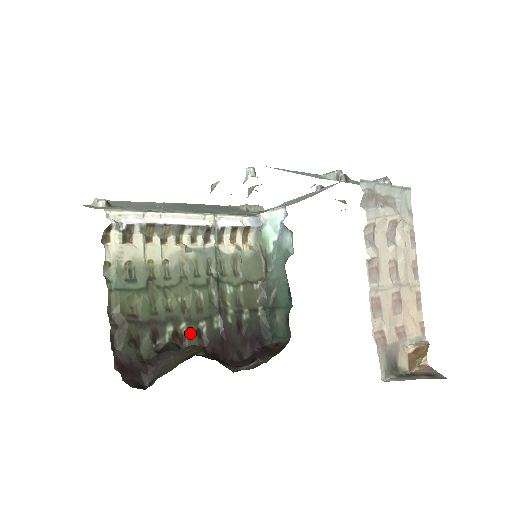
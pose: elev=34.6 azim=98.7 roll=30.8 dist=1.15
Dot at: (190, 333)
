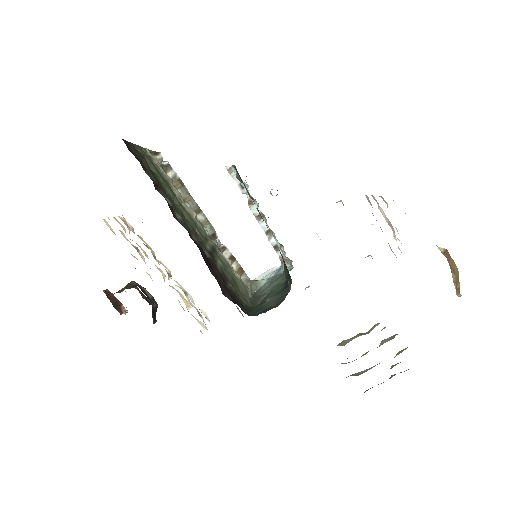
Dot at: (183, 224)
